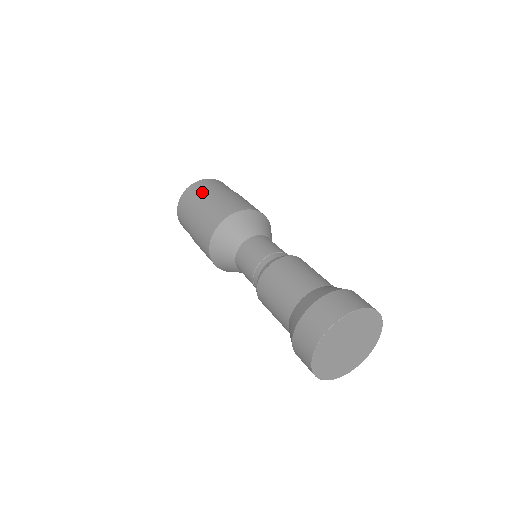
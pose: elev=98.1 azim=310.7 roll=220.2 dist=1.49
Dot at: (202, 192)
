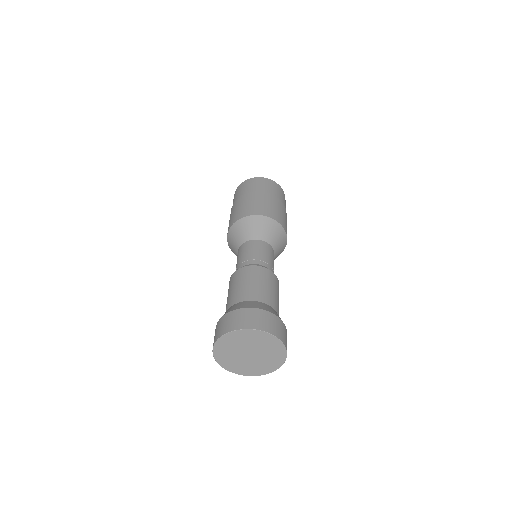
Dot at: (254, 187)
